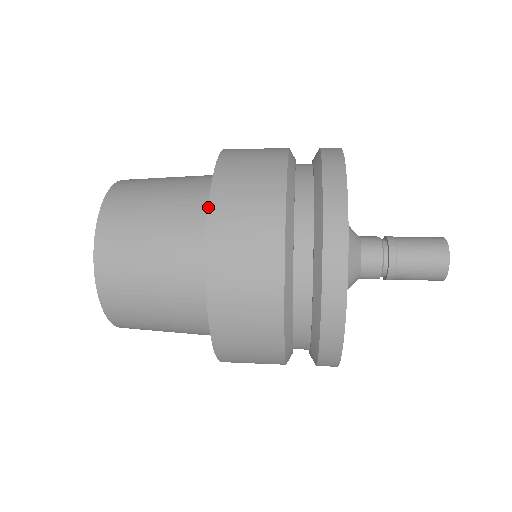
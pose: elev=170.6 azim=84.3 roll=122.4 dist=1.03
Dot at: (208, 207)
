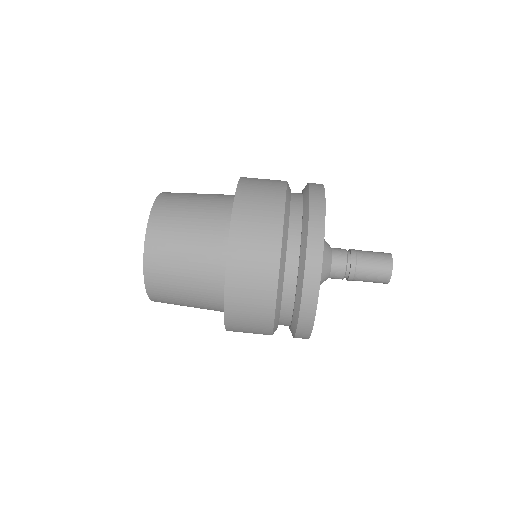
Dot at: (224, 291)
